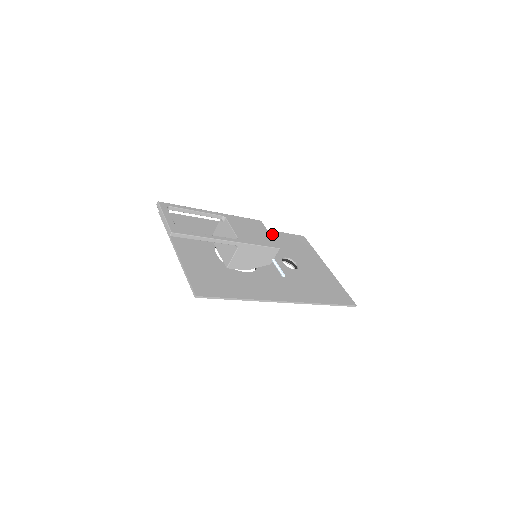
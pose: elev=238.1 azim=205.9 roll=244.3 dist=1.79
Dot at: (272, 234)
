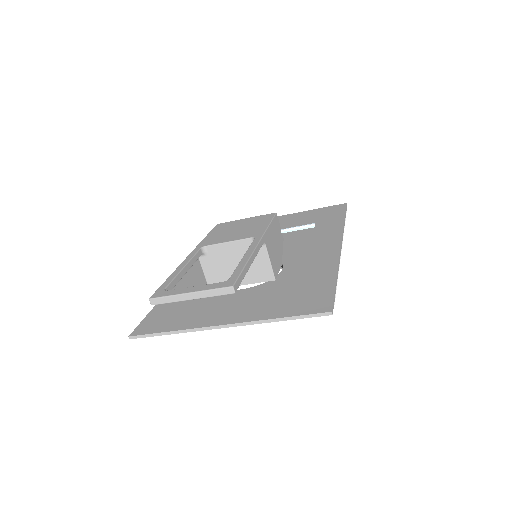
Dot at: occluded
